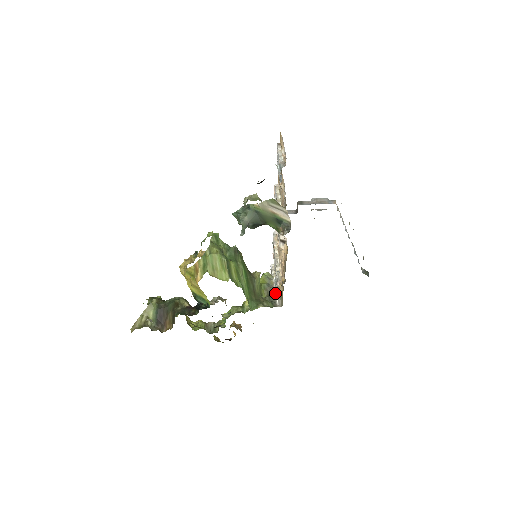
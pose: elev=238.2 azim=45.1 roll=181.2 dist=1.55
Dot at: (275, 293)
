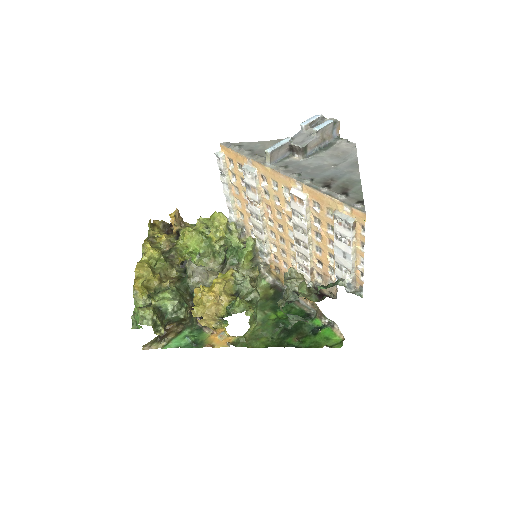
Dot at: (262, 264)
